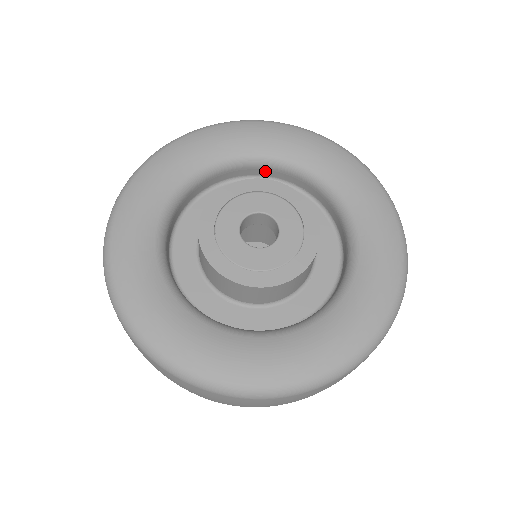
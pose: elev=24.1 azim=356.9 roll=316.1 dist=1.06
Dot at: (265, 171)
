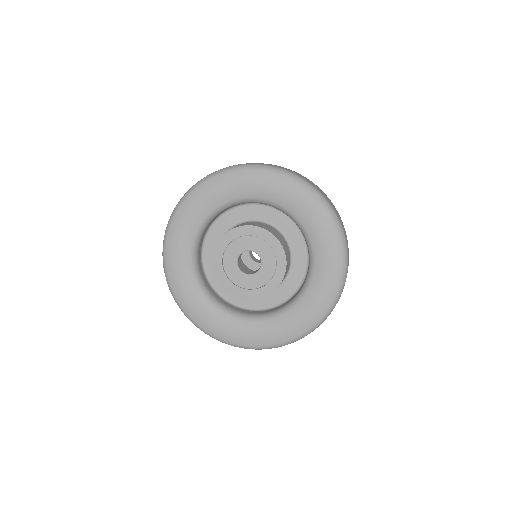
Dot at: occluded
